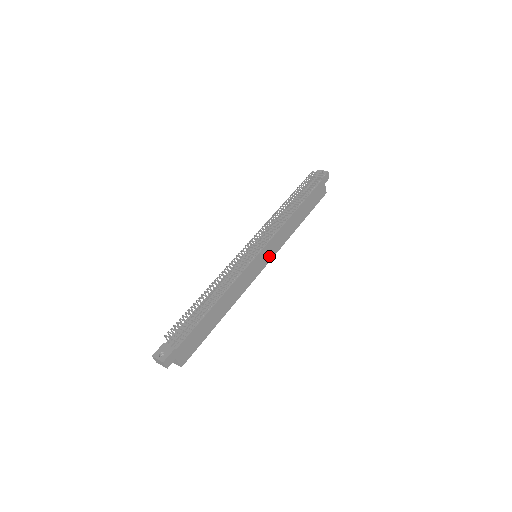
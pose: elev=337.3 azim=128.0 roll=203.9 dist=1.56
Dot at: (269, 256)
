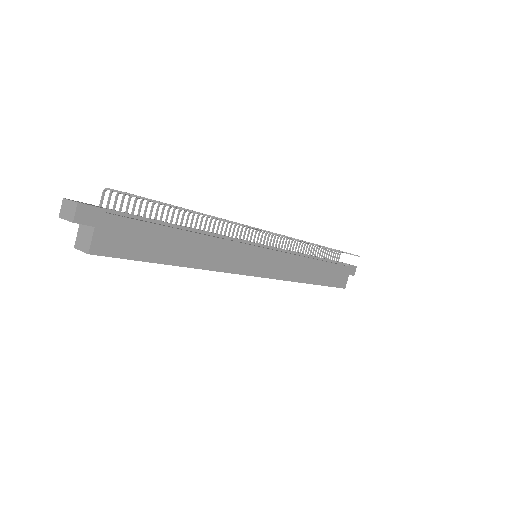
Dot at: (270, 270)
